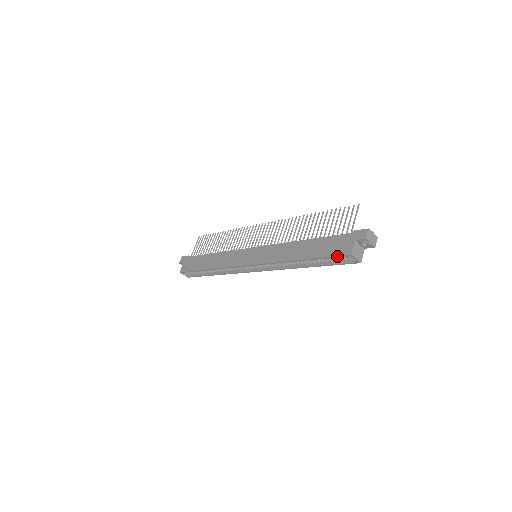
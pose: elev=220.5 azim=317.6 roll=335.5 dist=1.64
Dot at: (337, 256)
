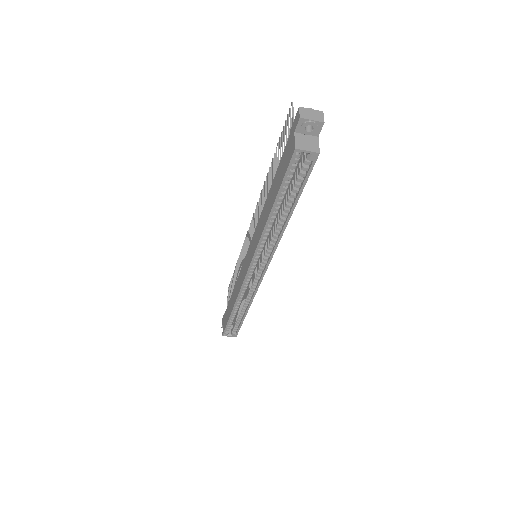
Dot at: (288, 167)
